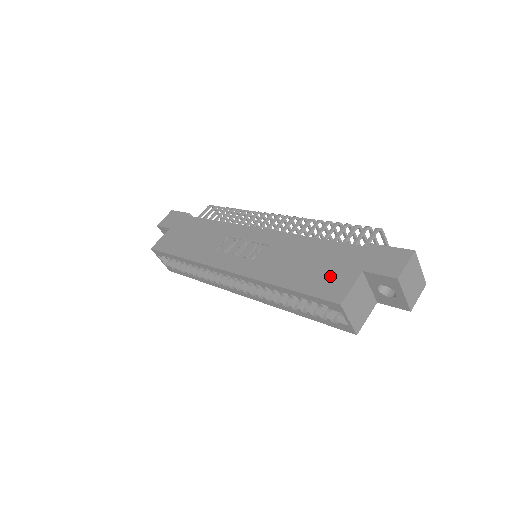
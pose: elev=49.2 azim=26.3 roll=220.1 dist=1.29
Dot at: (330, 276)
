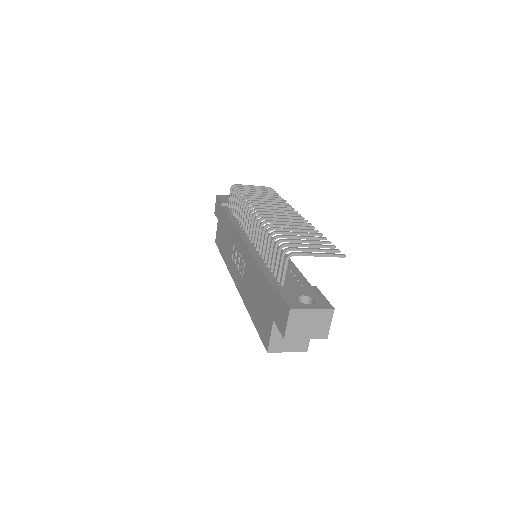
Dot at: (264, 318)
